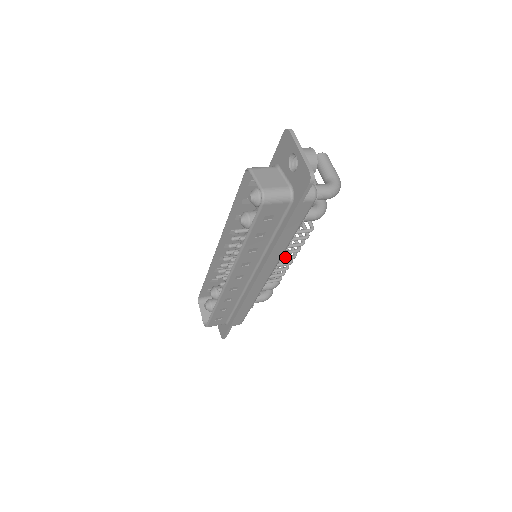
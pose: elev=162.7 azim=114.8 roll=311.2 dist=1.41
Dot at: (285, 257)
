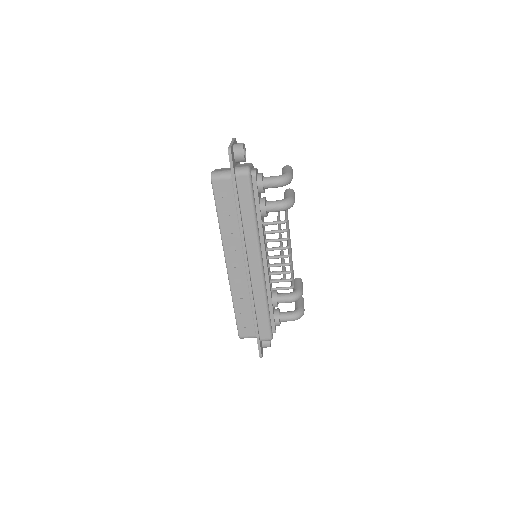
Dot at: (279, 255)
